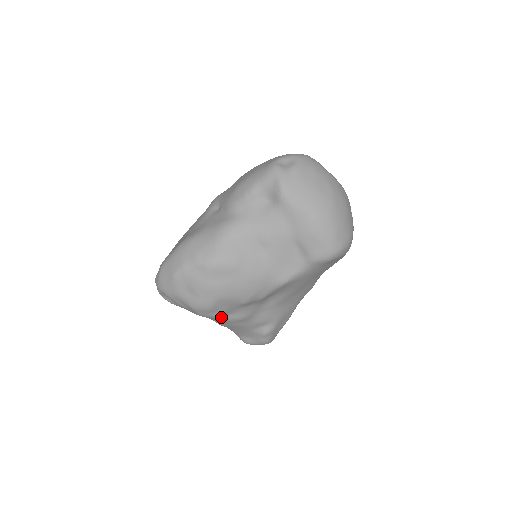
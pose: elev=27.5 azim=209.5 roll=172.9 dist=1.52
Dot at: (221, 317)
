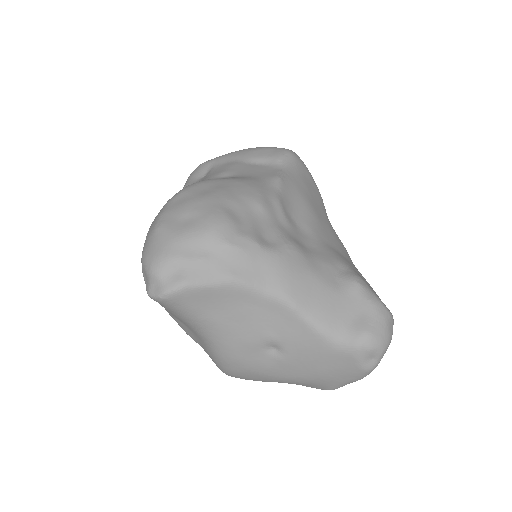
Dot at: (260, 243)
